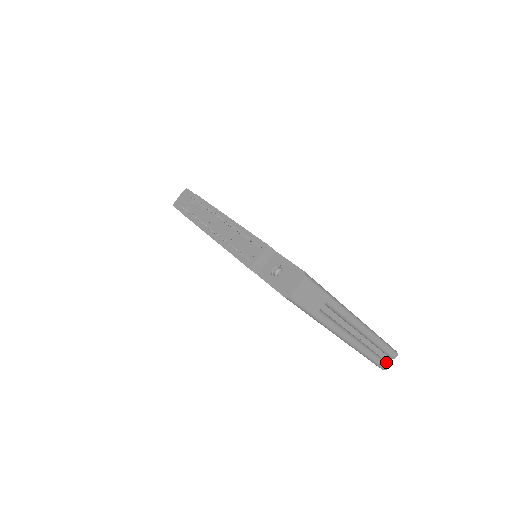
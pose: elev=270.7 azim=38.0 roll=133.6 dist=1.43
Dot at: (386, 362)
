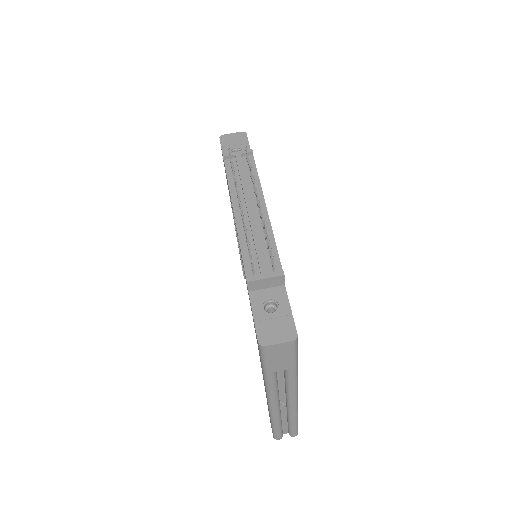
Dot at: (282, 434)
